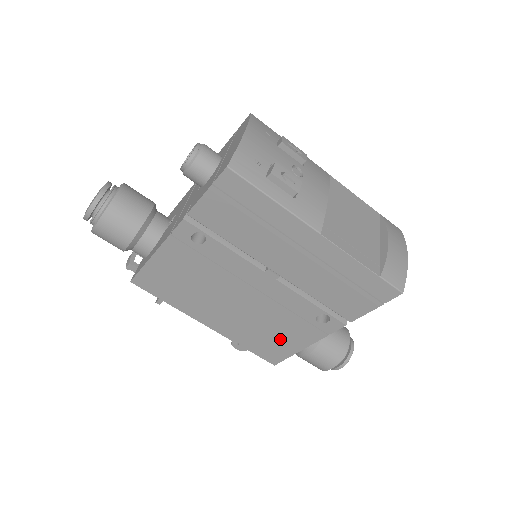
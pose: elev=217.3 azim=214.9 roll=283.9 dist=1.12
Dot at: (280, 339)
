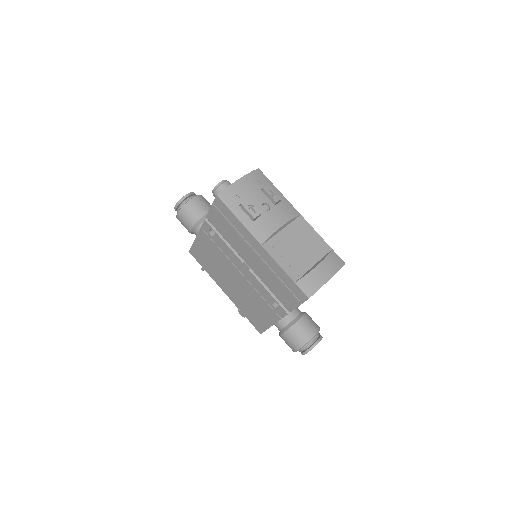
Dot at: (259, 314)
